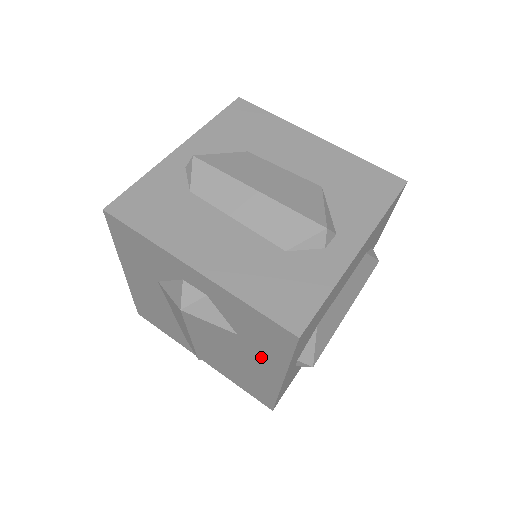
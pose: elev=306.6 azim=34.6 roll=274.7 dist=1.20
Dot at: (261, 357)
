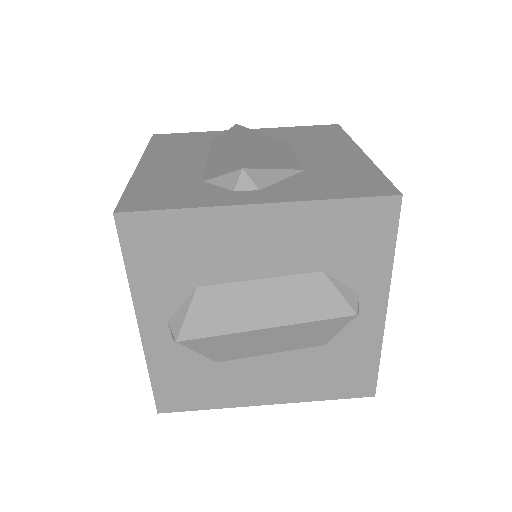
Dot at: occluded
